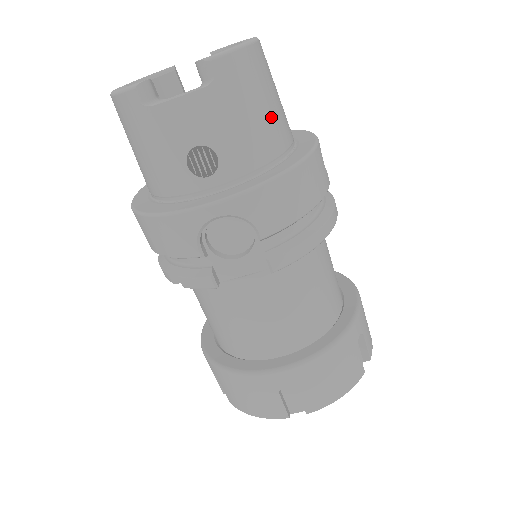
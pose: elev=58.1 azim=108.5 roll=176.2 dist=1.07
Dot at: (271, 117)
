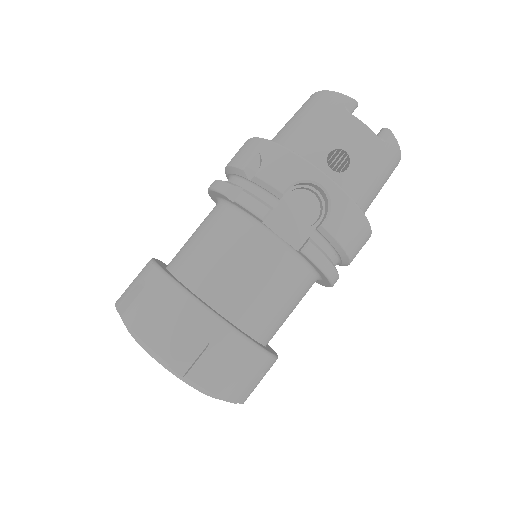
Dot at: (374, 194)
